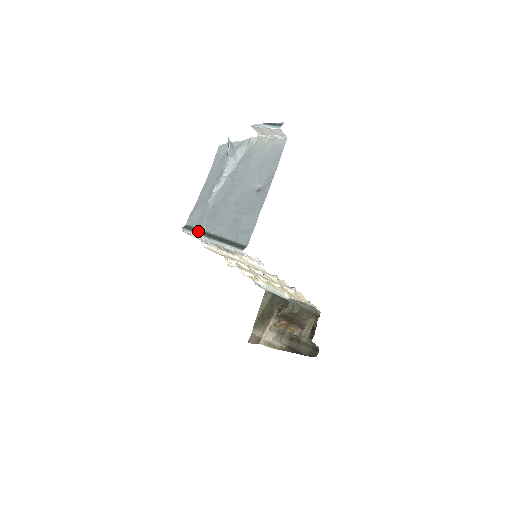
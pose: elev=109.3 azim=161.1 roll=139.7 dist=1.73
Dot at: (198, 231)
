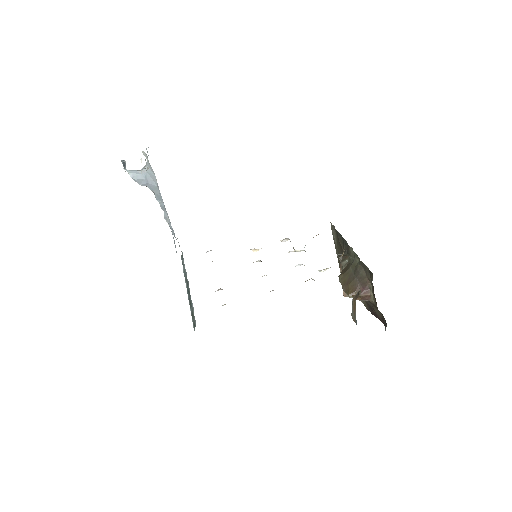
Dot at: (184, 272)
